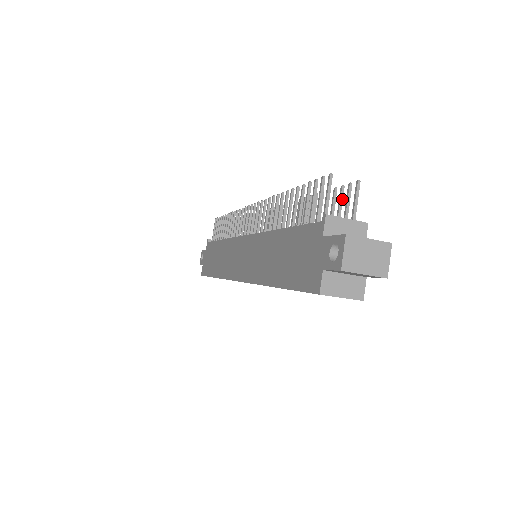
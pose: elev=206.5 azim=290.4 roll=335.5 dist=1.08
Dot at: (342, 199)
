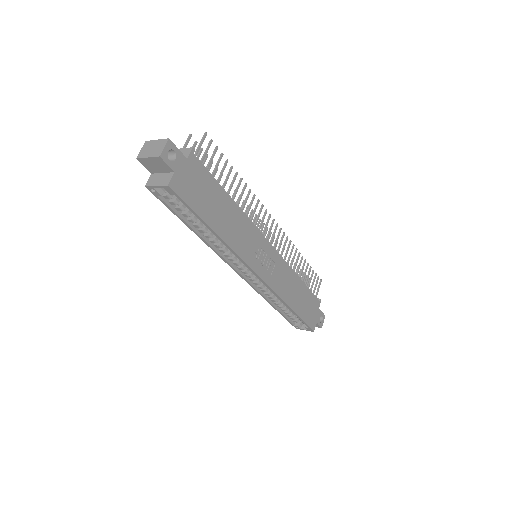
Dot at: (214, 154)
